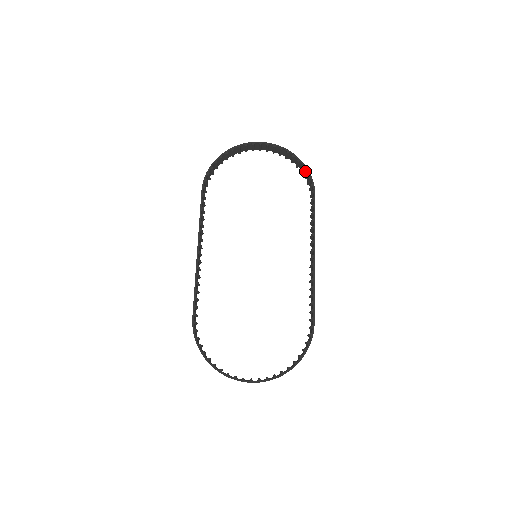
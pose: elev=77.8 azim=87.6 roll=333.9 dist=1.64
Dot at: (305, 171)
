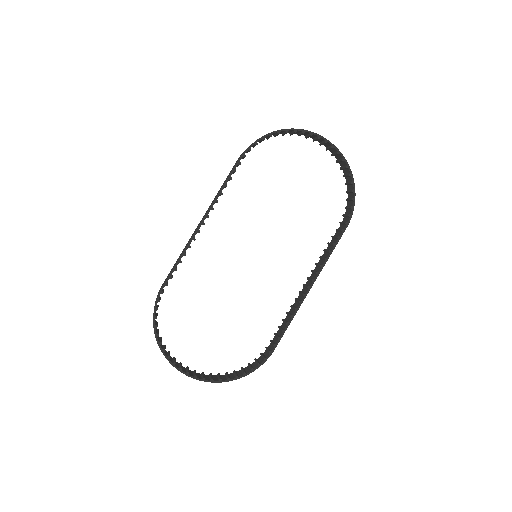
Dot at: (351, 196)
